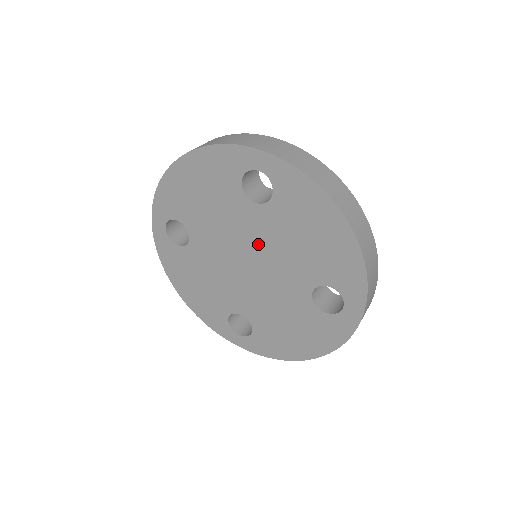
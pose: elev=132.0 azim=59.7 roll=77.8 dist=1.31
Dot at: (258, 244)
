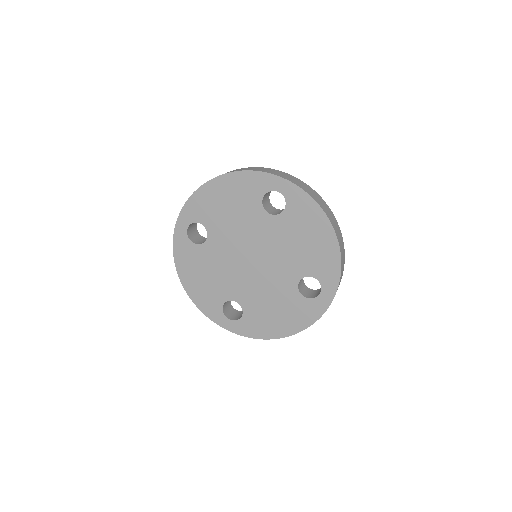
Dot at: (265, 244)
